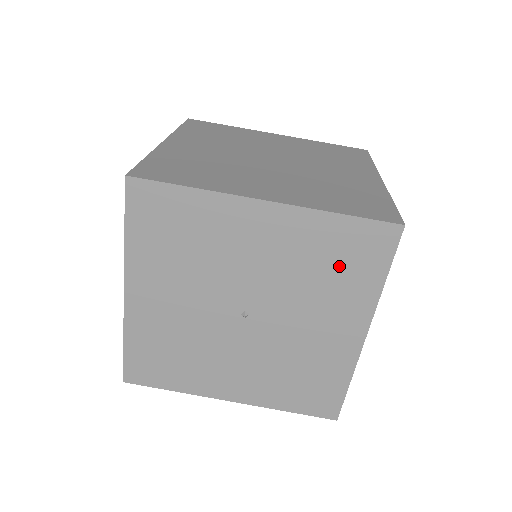
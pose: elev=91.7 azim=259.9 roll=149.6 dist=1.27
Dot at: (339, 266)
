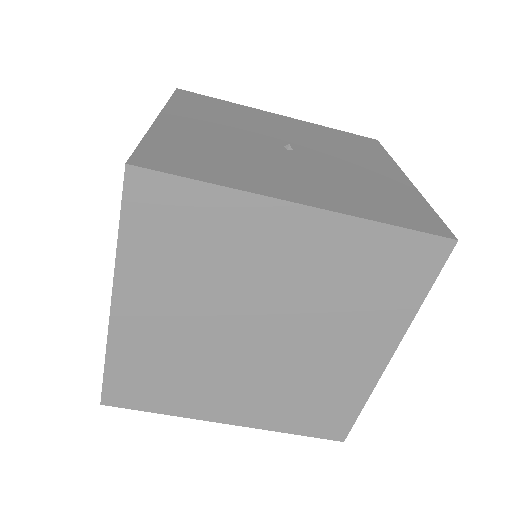
Dot at: occluded
